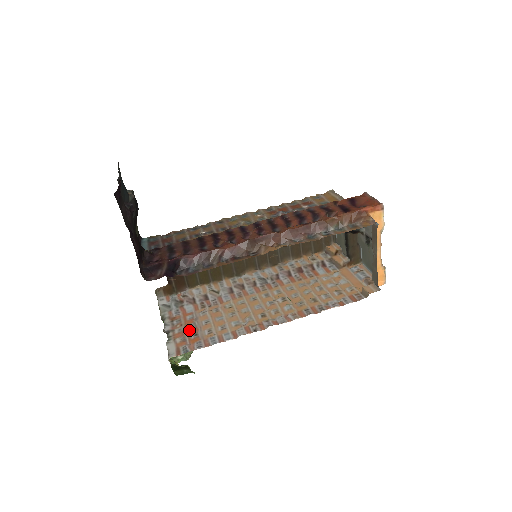
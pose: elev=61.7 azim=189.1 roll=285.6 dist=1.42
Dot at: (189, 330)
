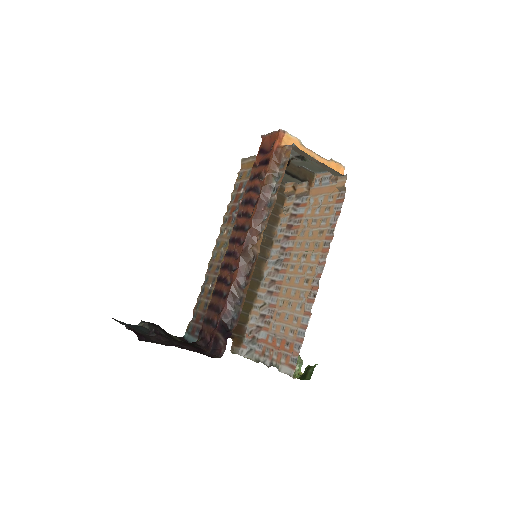
Dot at: (280, 347)
